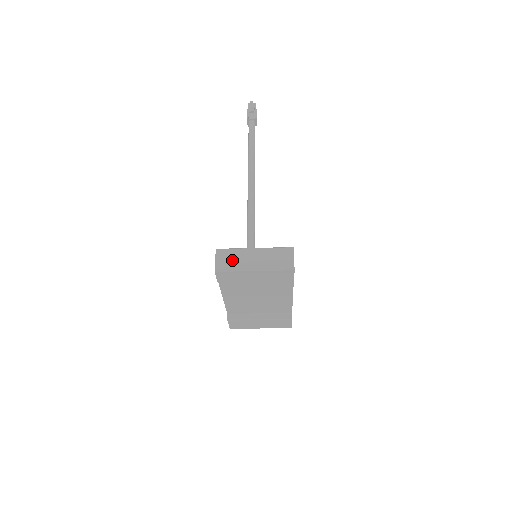
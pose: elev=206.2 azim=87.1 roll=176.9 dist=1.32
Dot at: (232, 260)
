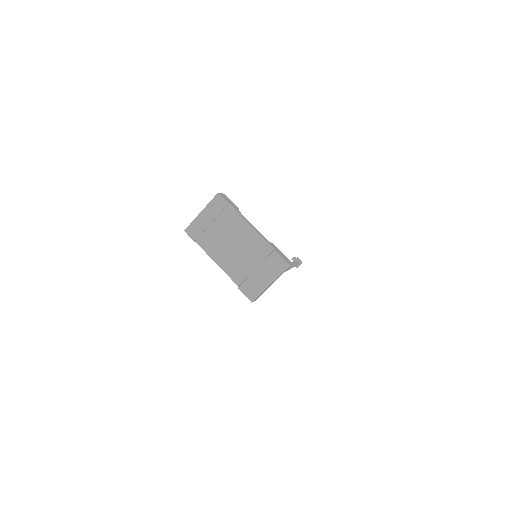
Dot at: occluded
